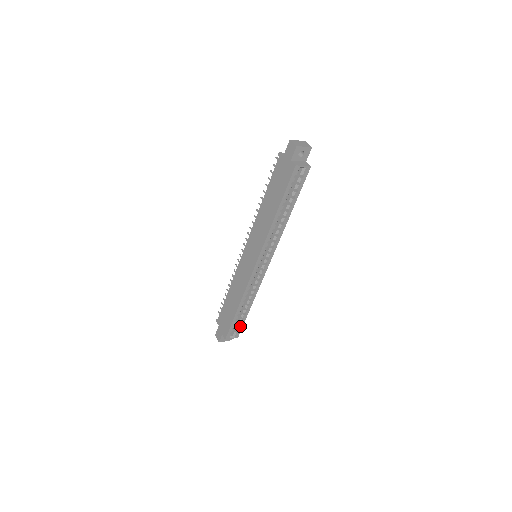
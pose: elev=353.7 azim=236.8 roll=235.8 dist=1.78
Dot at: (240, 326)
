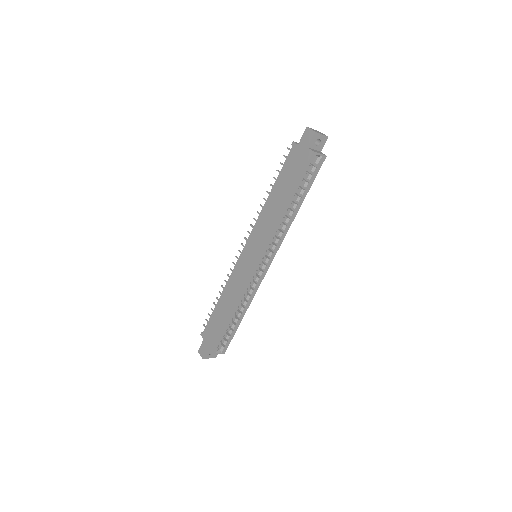
Dot at: (229, 339)
